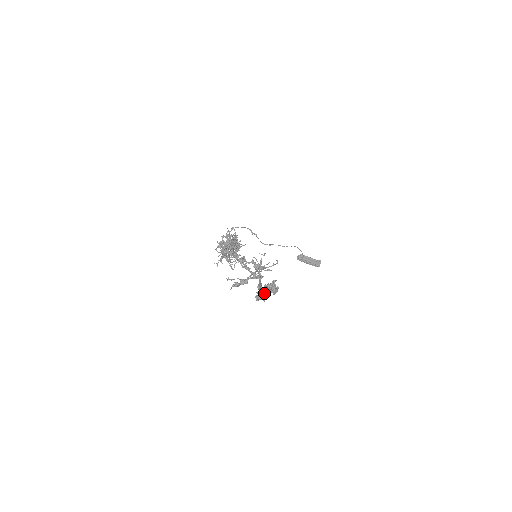
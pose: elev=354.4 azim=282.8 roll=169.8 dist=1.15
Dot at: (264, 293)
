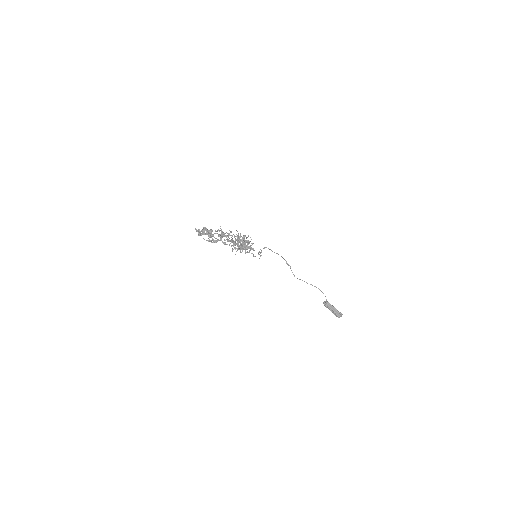
Dot at: (199, 229)
